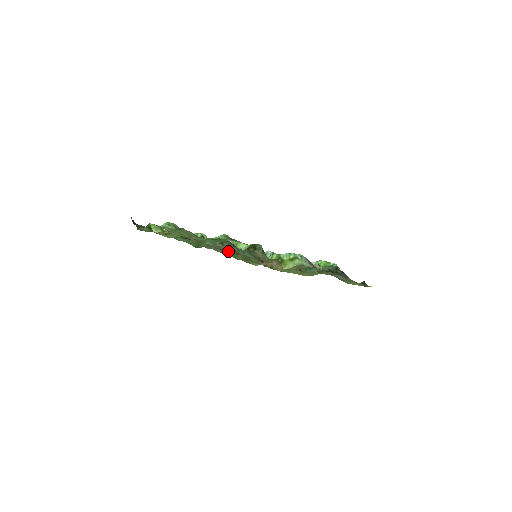
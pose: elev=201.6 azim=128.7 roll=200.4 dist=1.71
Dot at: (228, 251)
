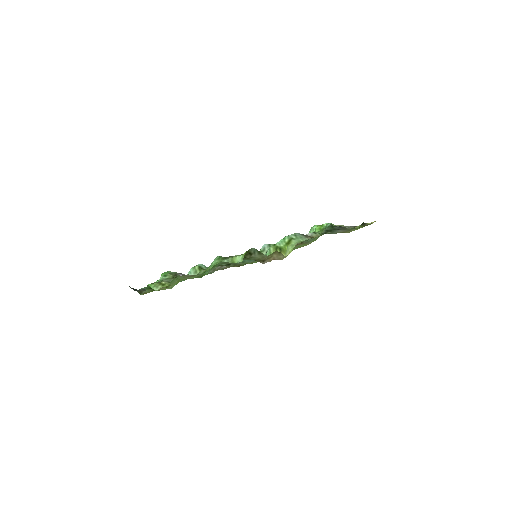
Dot at: occluded
